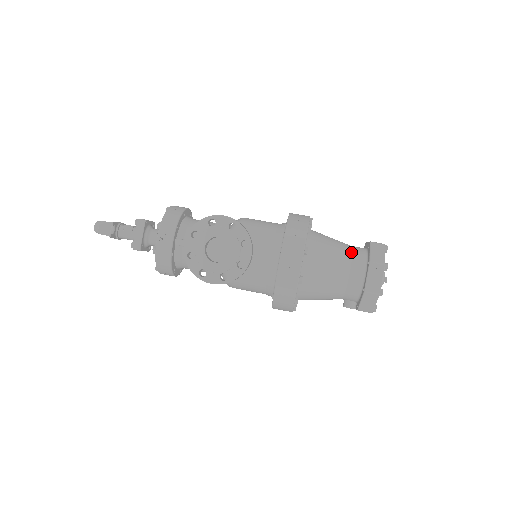
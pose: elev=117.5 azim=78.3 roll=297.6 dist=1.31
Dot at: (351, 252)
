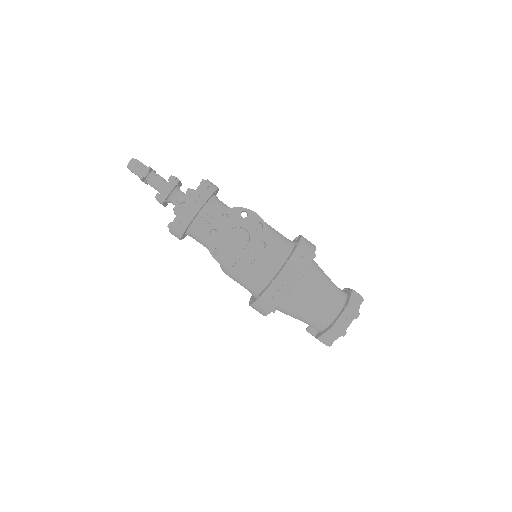
Dot at: (335, 290)
